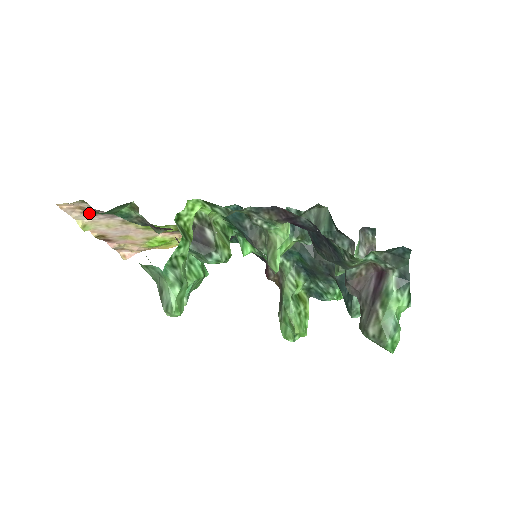
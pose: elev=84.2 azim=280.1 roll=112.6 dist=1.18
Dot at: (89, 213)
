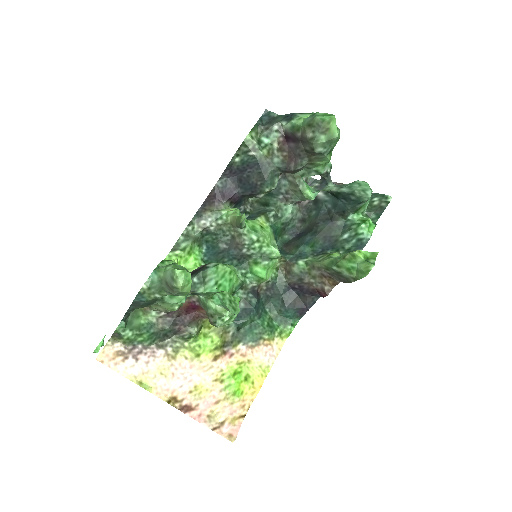
Dot at: (130, 358)
